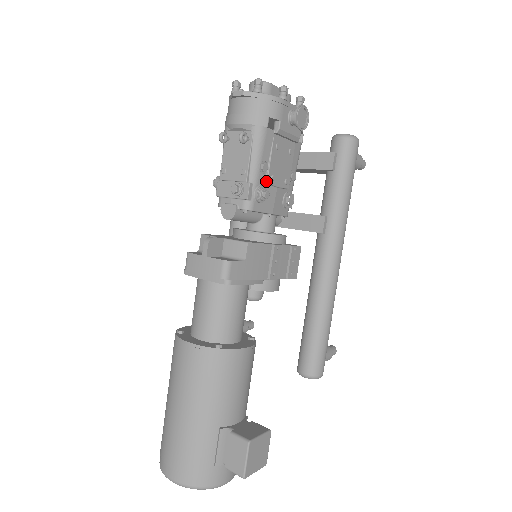
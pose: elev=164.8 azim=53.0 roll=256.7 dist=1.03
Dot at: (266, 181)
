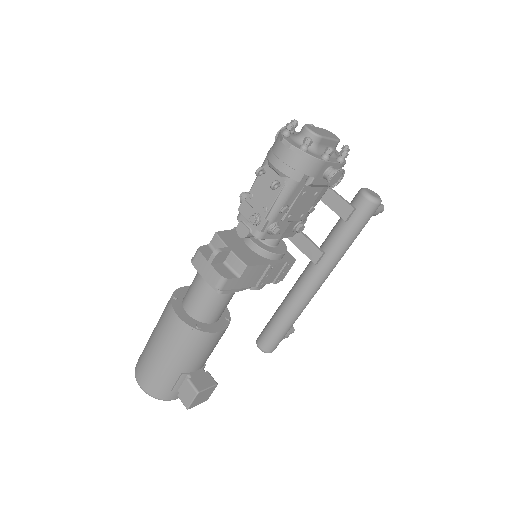
Dot at: (282, 219)
